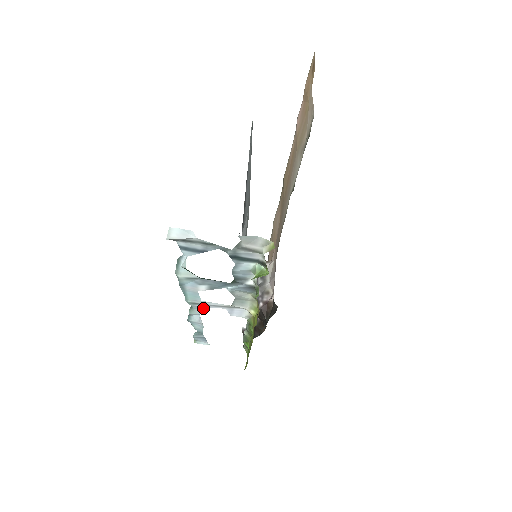
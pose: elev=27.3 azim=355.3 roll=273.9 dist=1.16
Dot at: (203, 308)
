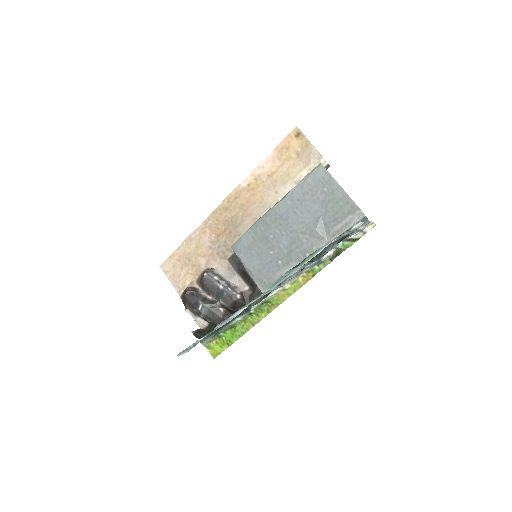
Dot at: occluded
